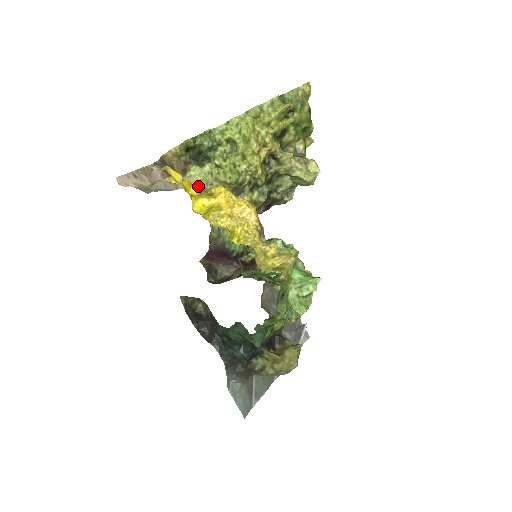
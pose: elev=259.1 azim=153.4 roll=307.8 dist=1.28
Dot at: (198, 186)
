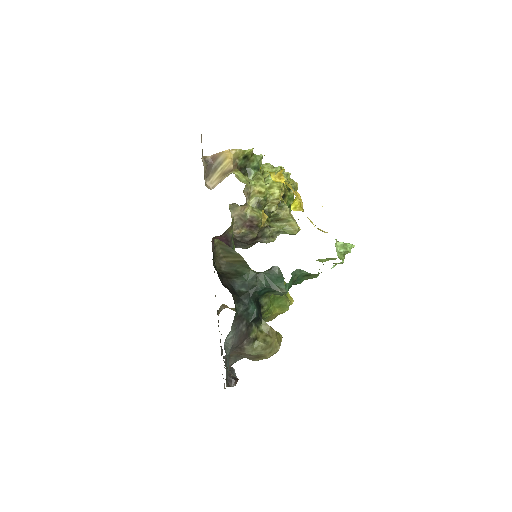
Dot at: (242, 182)
